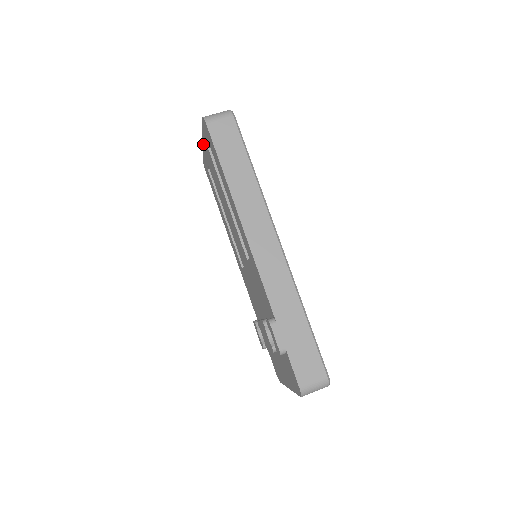
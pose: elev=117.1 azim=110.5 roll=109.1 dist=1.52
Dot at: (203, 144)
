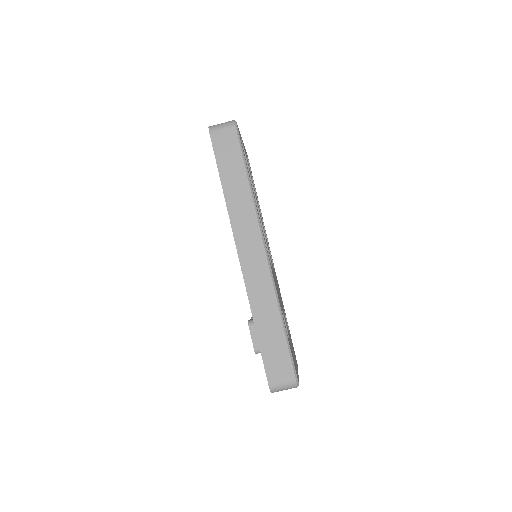
Dot at: occluded
